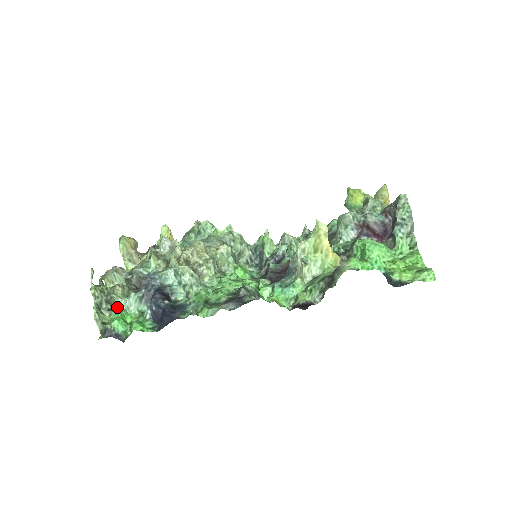
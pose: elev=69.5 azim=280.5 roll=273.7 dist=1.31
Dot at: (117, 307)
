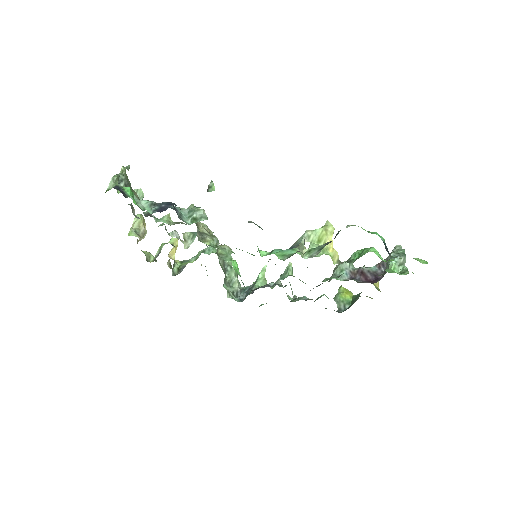
Dot at: (129, 197)
